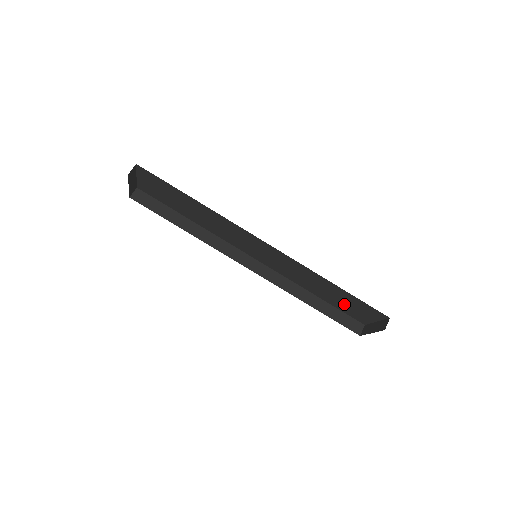
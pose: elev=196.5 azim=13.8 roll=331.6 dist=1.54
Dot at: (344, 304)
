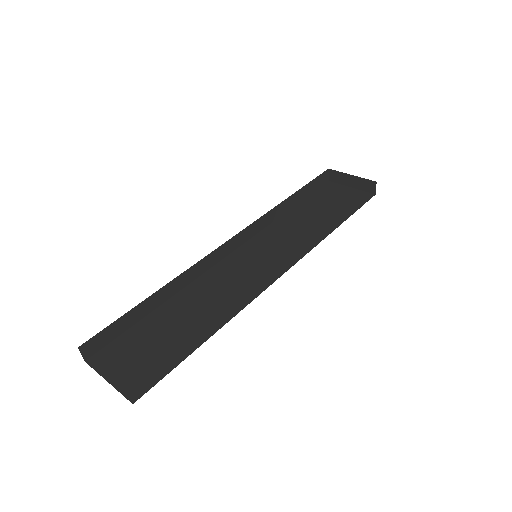
Dot at: occluded
